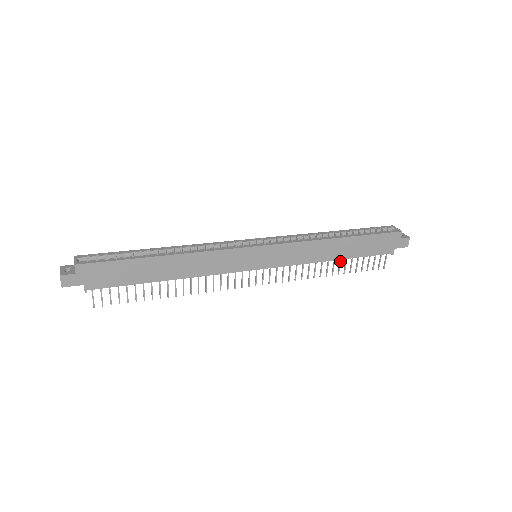
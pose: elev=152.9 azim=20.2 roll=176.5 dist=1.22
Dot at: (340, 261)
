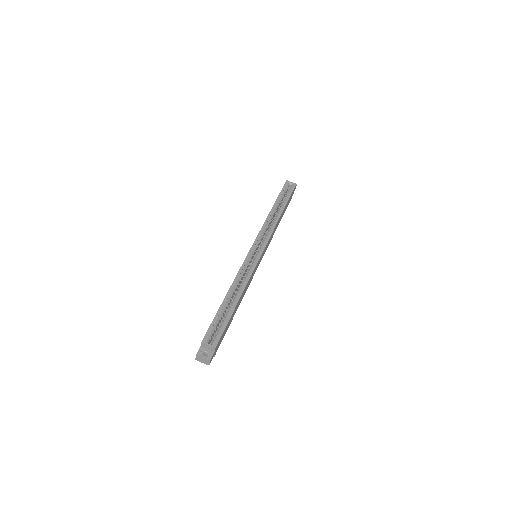
Dot at: occluded
